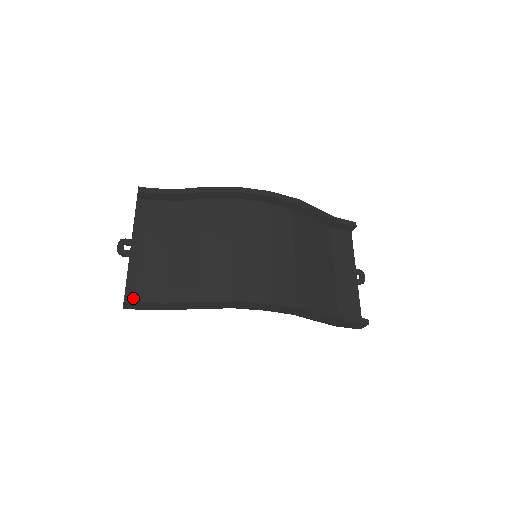
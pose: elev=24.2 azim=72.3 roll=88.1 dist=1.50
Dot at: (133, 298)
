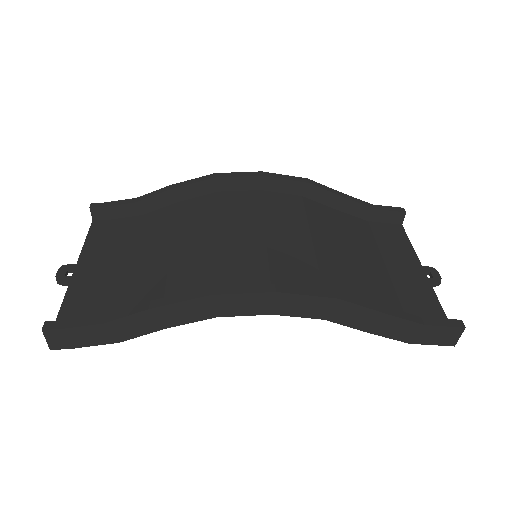
Dot at: (57, 323)
